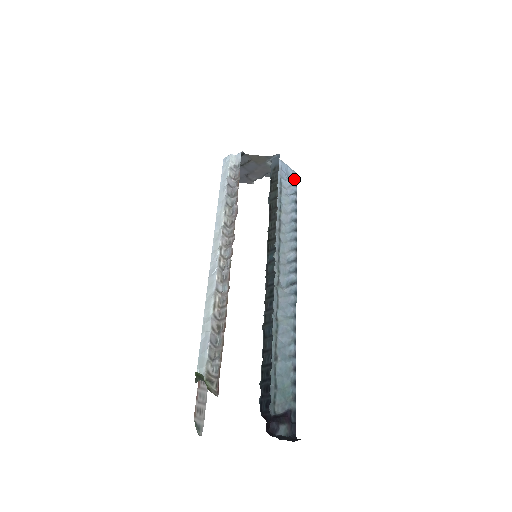
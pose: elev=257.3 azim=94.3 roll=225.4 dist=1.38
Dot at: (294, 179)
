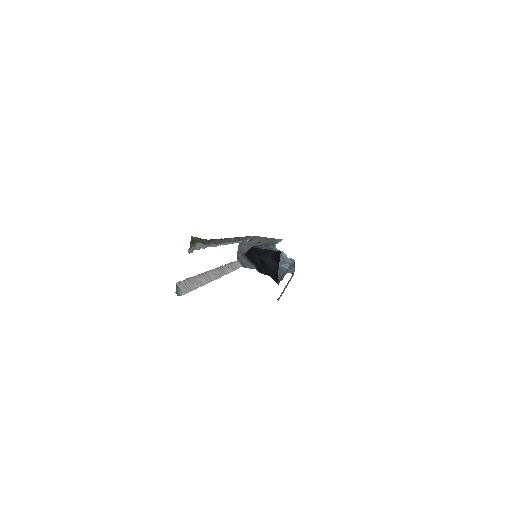
Dot at: (293, 259)
